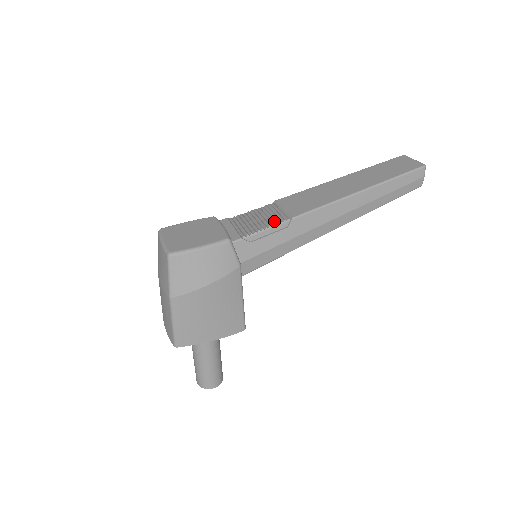
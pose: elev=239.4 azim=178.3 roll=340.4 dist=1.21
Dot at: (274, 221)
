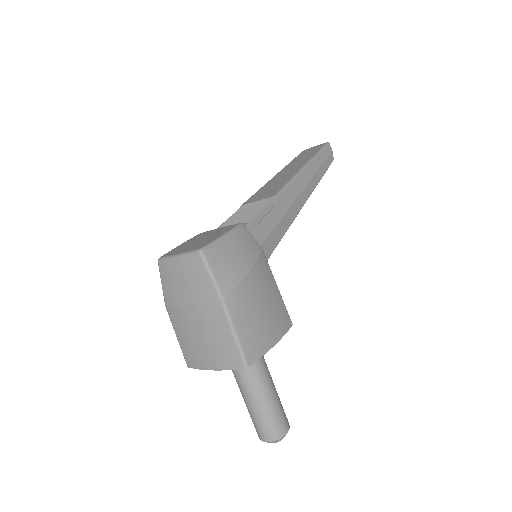
Dot at: (261, 206)
